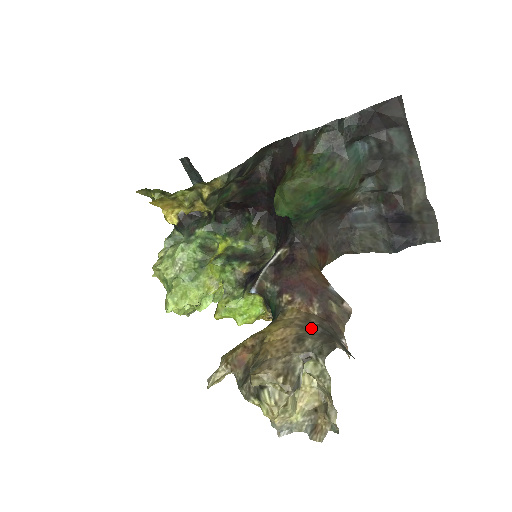
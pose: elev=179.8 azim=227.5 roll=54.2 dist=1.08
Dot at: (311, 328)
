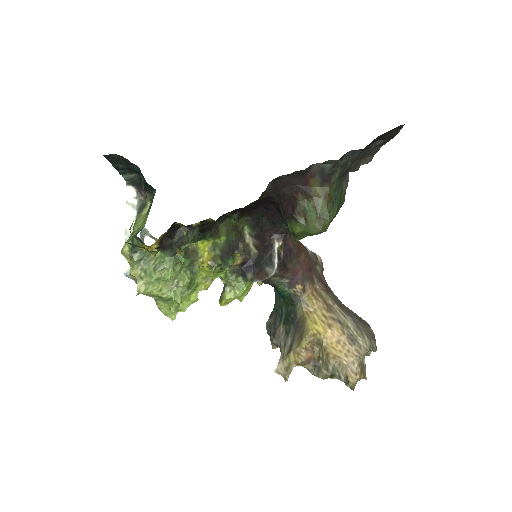
Dot at: (346, 321)
